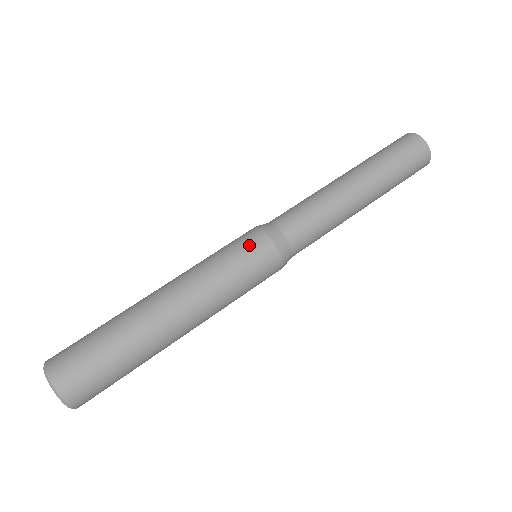
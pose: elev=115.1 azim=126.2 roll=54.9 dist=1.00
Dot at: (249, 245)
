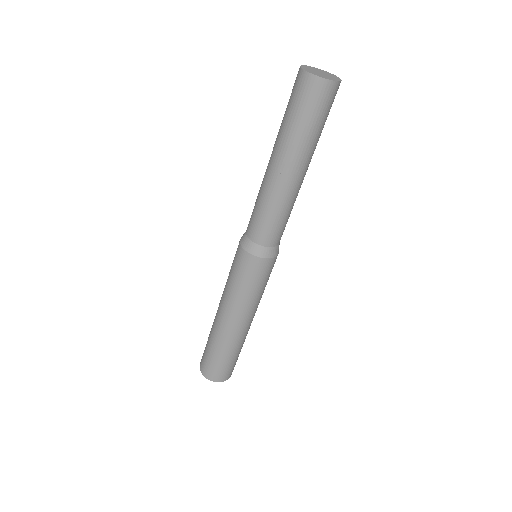
Dot at: (257, 272)
